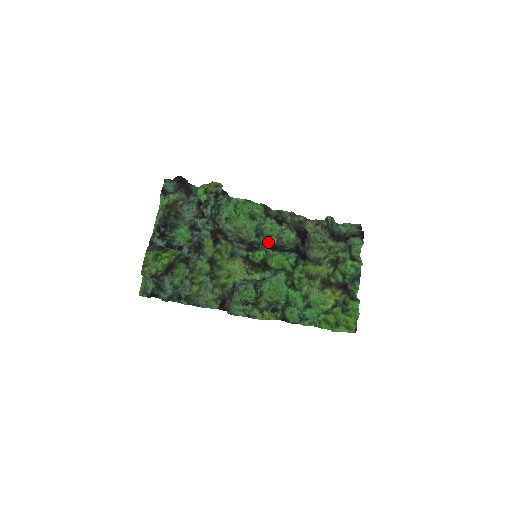
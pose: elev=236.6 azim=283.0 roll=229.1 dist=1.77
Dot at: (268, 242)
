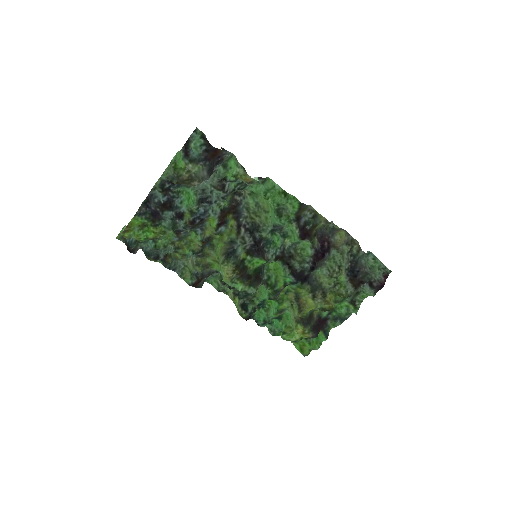
Dot at: (279, 245)
